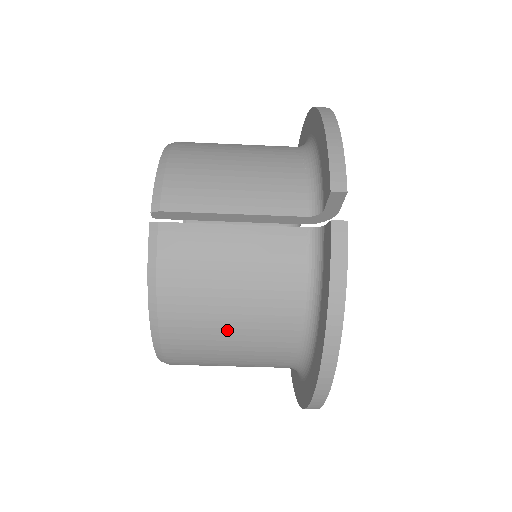
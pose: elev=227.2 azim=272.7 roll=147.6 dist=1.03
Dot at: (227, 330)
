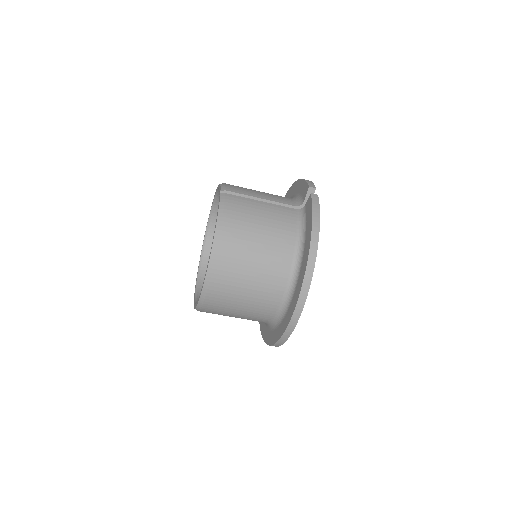
Dot at: (255, 249)
